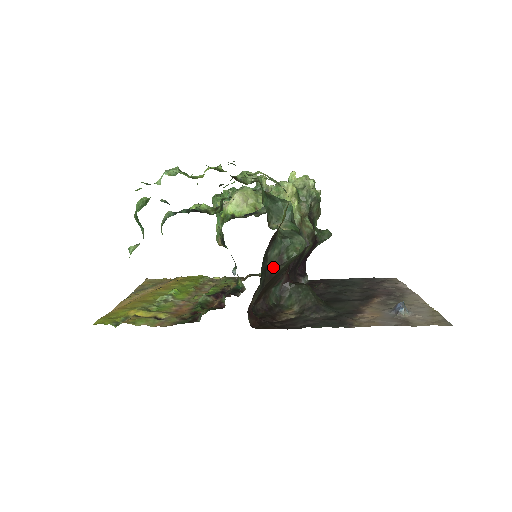
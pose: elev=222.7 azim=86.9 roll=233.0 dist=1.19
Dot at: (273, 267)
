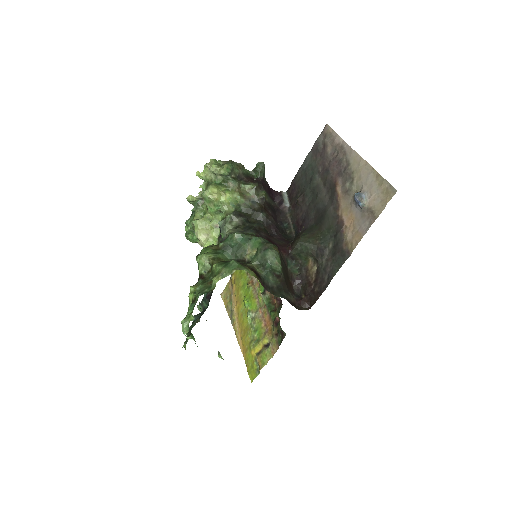
Dot at: (279, 281)
